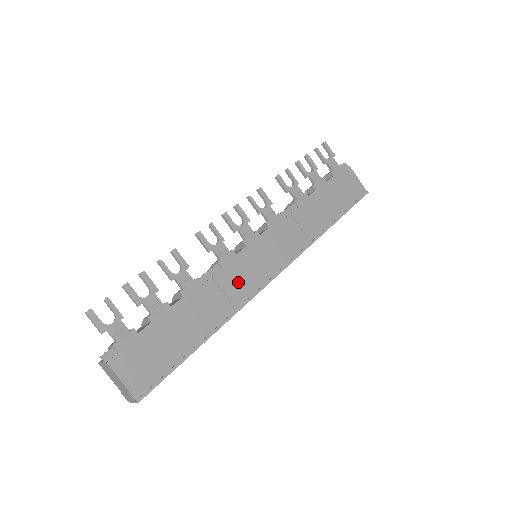
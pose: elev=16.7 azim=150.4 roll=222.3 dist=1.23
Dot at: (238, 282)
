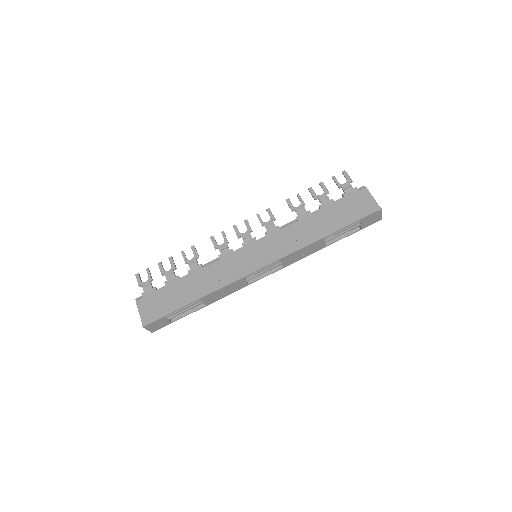
Dot at: (228, 269)
